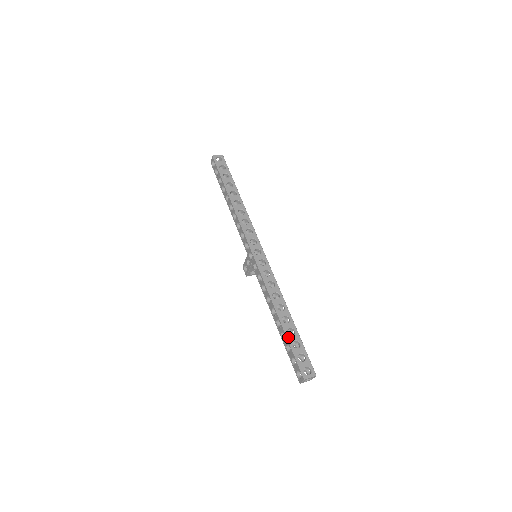
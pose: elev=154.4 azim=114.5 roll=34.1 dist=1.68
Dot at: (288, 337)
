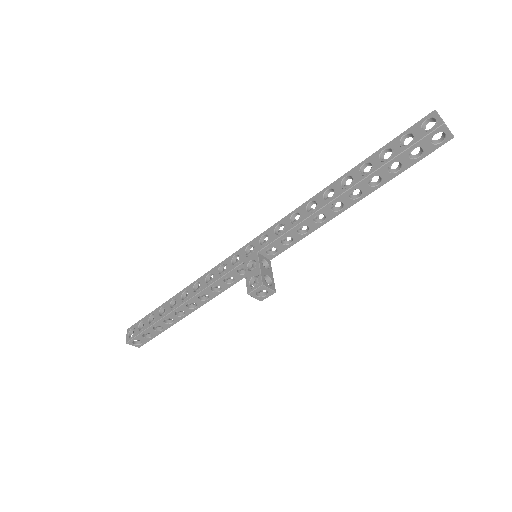
Dot at: (370, 158)
